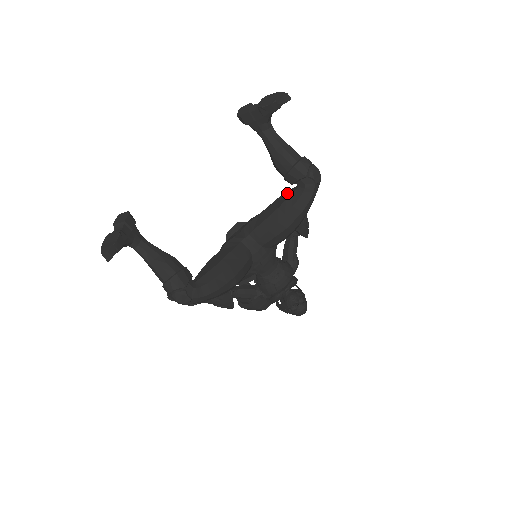
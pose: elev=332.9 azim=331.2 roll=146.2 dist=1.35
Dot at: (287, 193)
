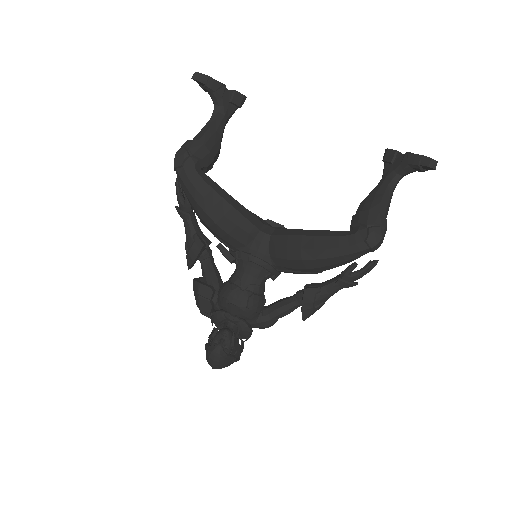
Dot at: occluded
